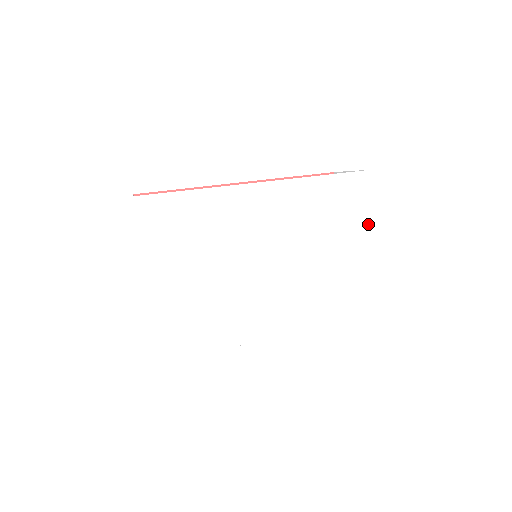
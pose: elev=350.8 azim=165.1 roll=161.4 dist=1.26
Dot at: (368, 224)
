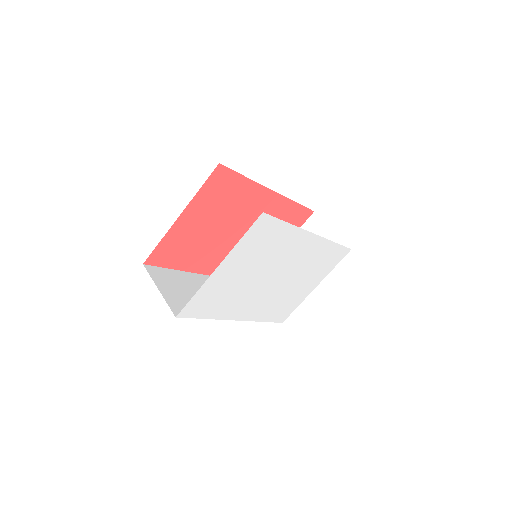
Dot at: (325, 275)
